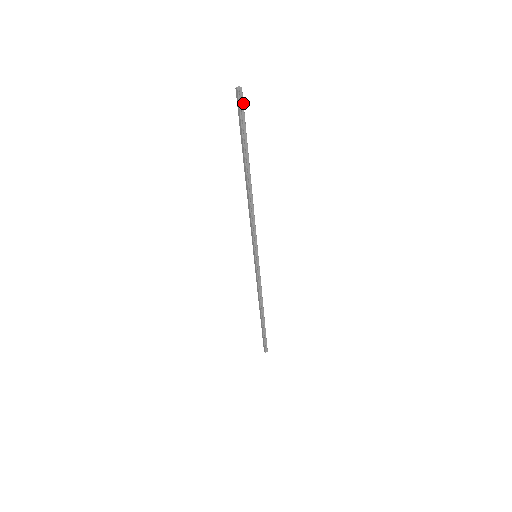
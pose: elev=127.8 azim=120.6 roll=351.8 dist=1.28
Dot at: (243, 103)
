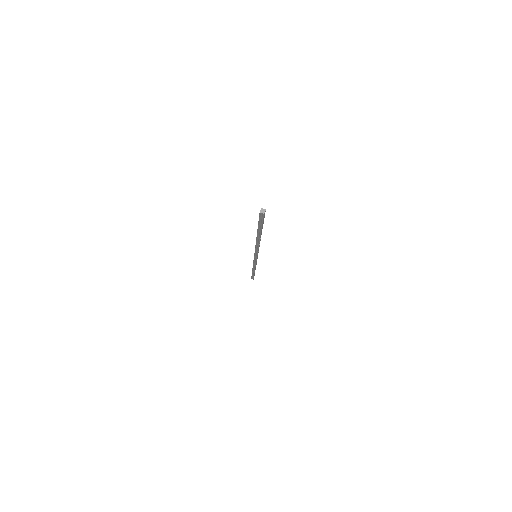
Dot at: (263, 218)
